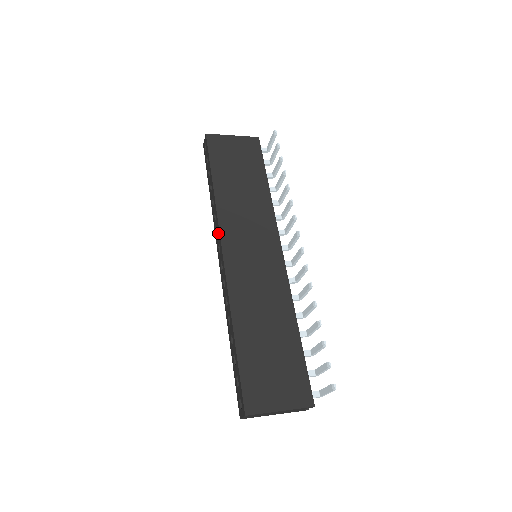
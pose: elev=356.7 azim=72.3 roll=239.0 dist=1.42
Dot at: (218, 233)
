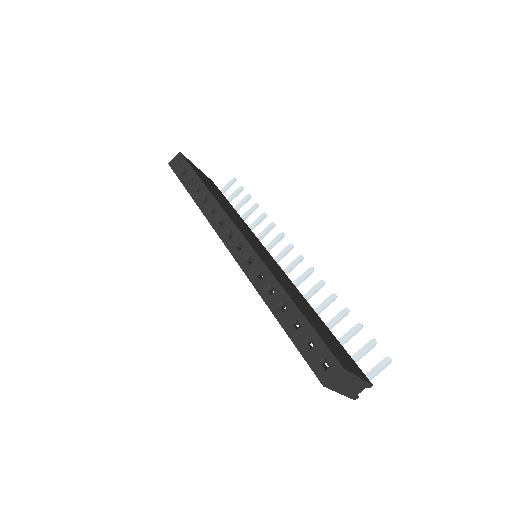
Dot at: (226, 220)
